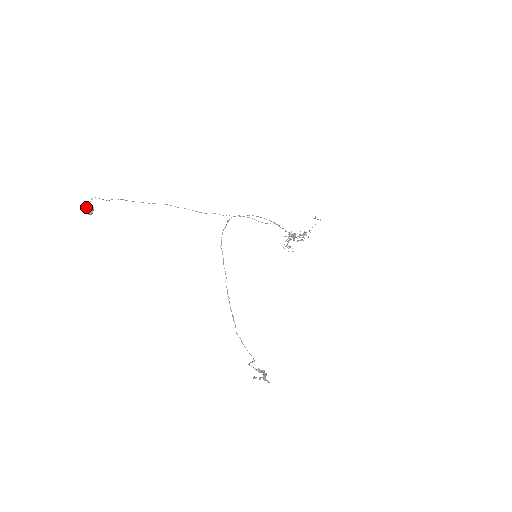
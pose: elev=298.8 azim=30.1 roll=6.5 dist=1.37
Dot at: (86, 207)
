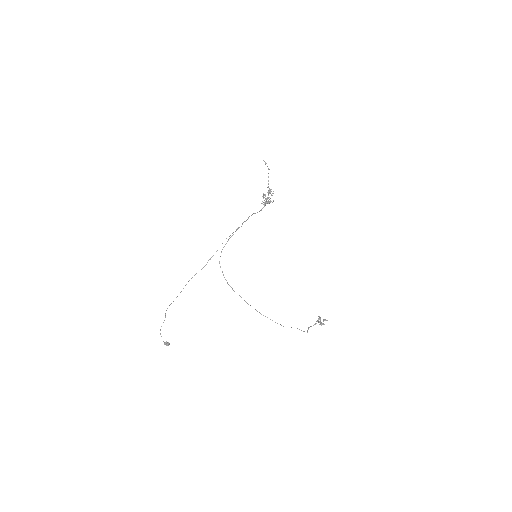
Dot at: (164, 344)
